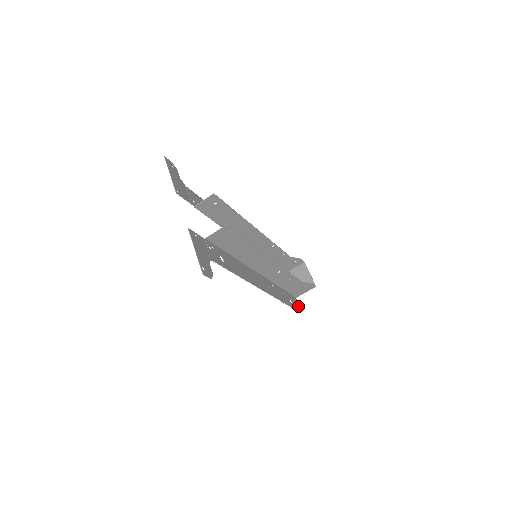
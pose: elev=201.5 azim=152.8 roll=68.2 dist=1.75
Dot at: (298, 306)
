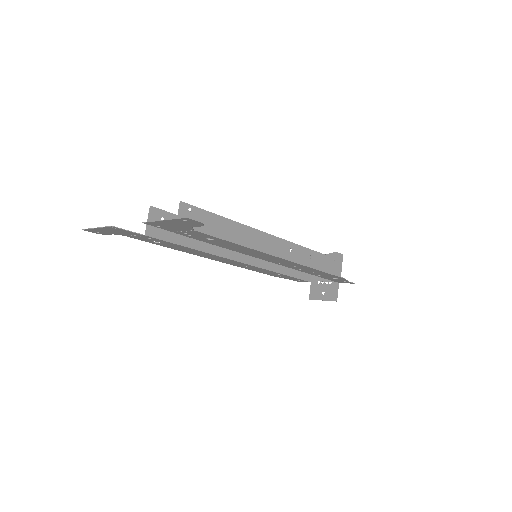
Dot at: (348, 282)
